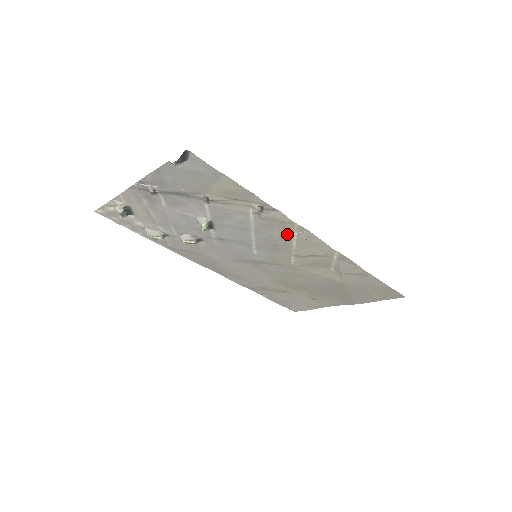
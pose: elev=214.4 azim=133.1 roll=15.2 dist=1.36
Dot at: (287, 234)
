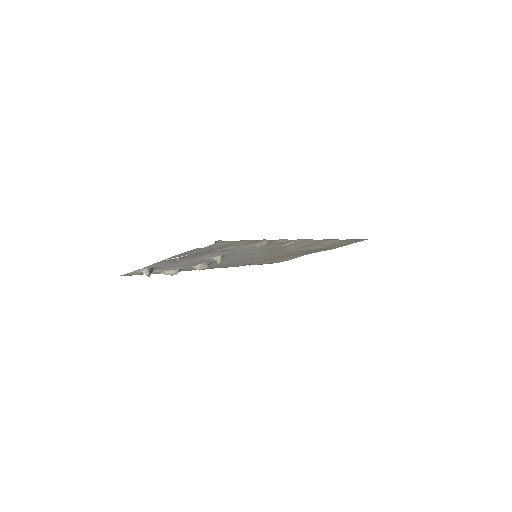
Dot at: (285, 244)
